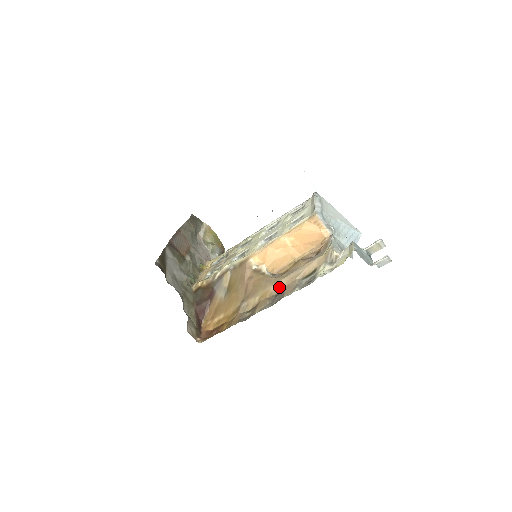
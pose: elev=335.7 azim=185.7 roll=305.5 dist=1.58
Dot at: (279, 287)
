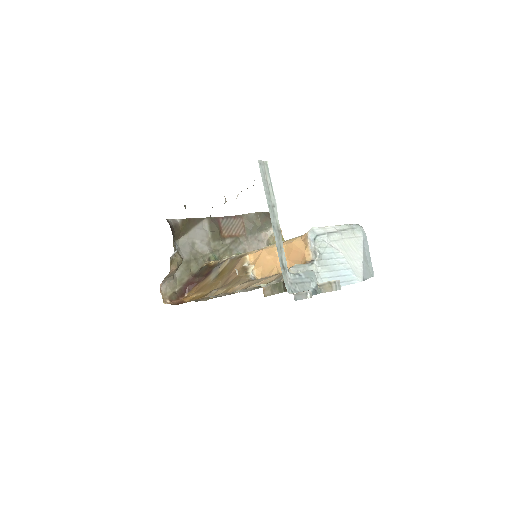
Dot at: (240, 287)
